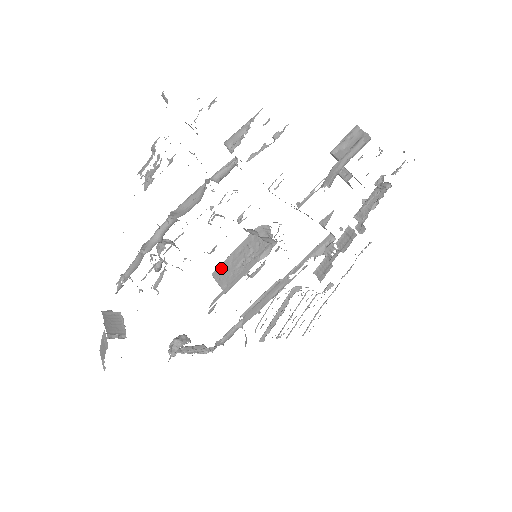
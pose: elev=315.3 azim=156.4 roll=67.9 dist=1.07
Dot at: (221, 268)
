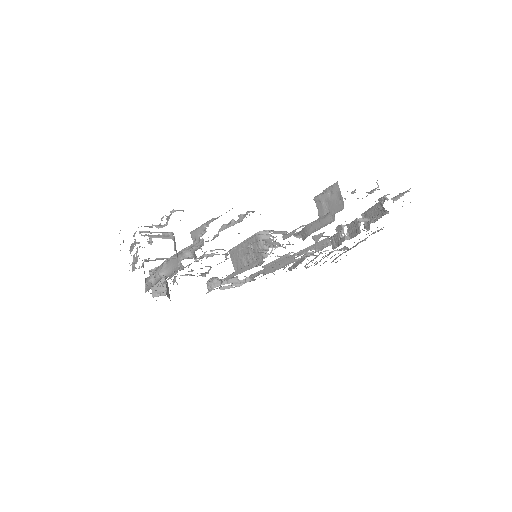
Dot at: (234, 251)
